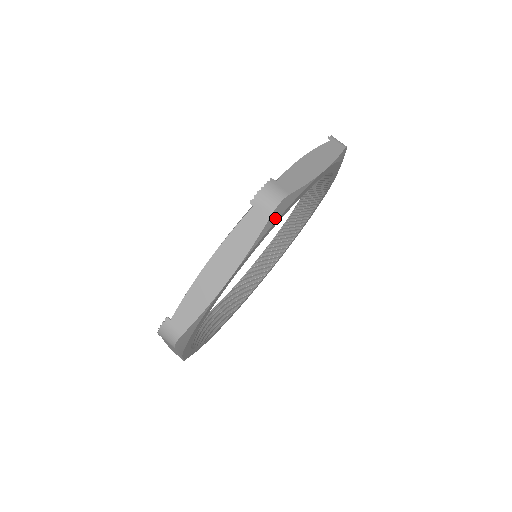
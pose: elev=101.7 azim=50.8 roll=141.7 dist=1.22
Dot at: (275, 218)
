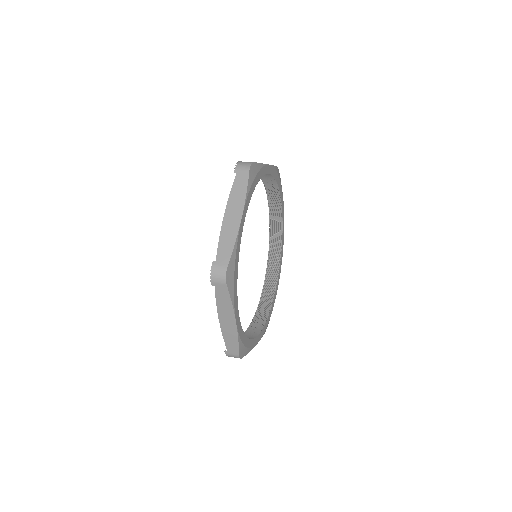
Dot at: (278, 173)
